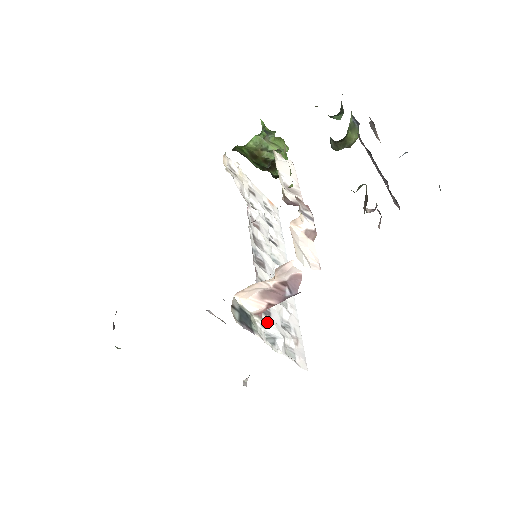
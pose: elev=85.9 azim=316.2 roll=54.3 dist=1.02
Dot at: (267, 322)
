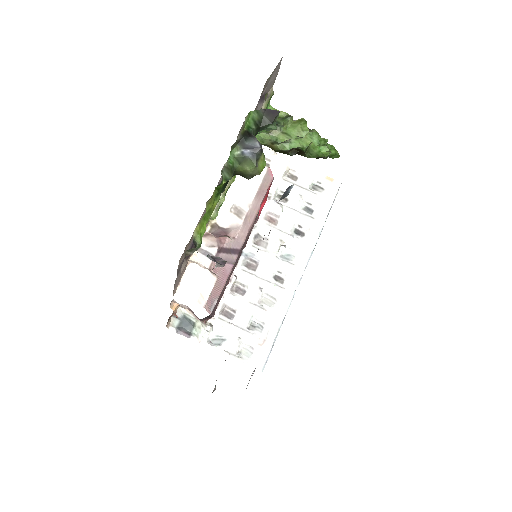
Dot at: (219, 326)
